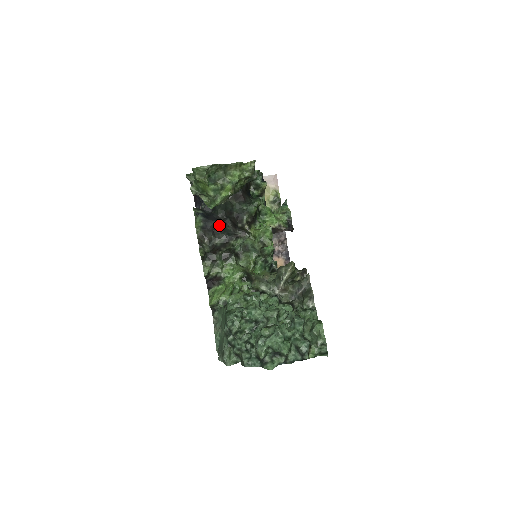
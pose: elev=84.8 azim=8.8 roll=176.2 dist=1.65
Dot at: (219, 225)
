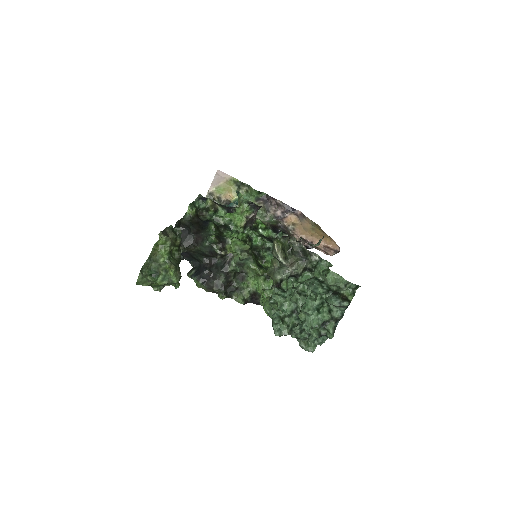
Dot at: (211, 268)
